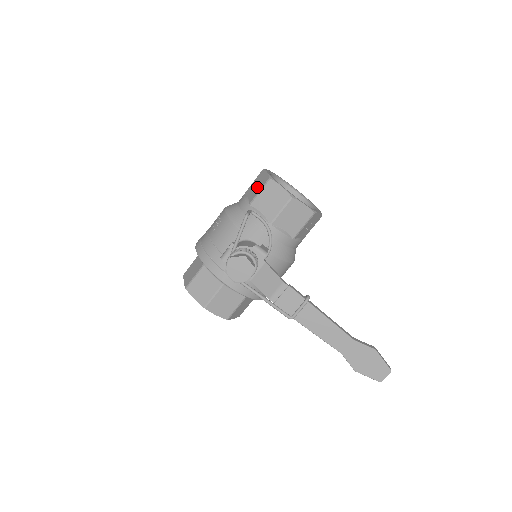
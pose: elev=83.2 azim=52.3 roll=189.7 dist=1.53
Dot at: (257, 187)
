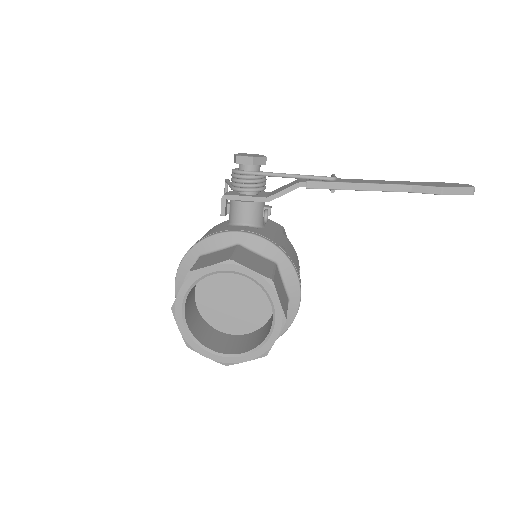
Dot at: occluded
